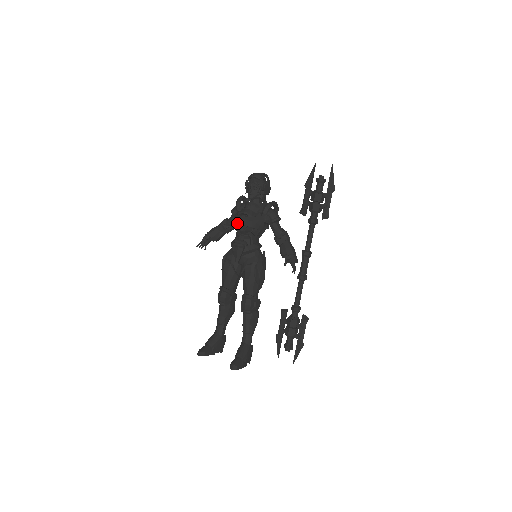
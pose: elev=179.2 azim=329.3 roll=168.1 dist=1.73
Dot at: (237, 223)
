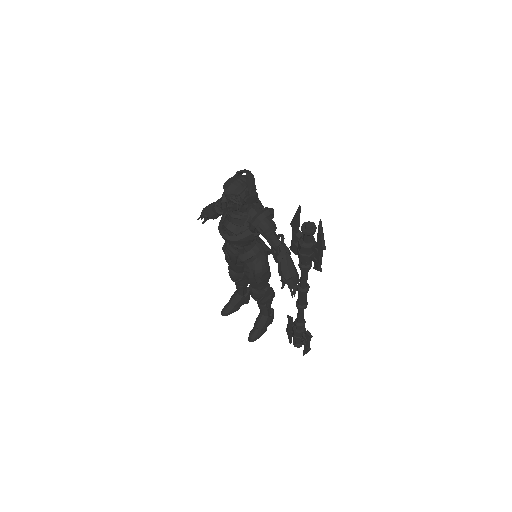
Dot at: (222, 237)
